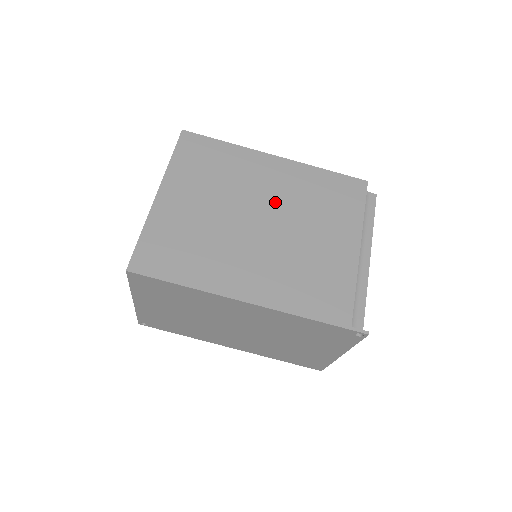
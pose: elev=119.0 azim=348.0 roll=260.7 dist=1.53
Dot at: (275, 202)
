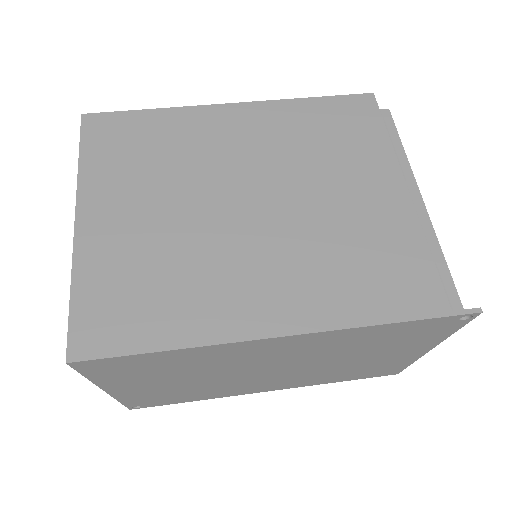
Dot at: (258, 168)
